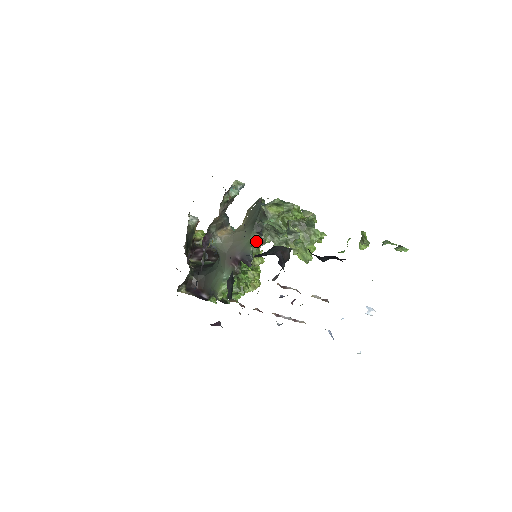
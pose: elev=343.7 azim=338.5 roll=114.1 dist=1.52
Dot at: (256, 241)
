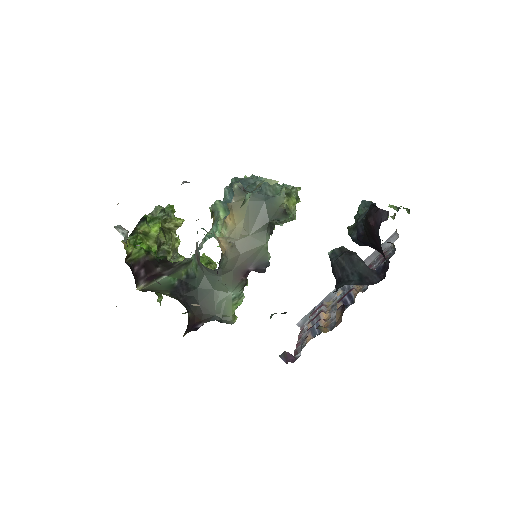
Dot at: occluded
